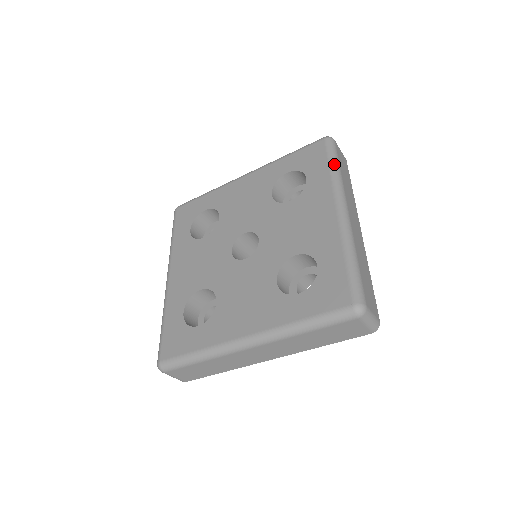
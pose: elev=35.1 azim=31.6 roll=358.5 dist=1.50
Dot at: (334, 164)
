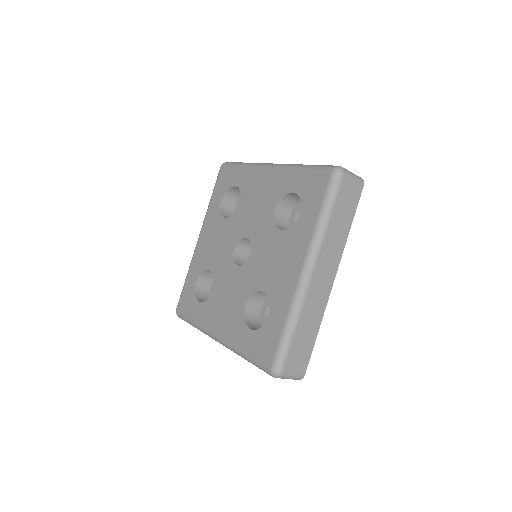
Dot at: (324, 212)
